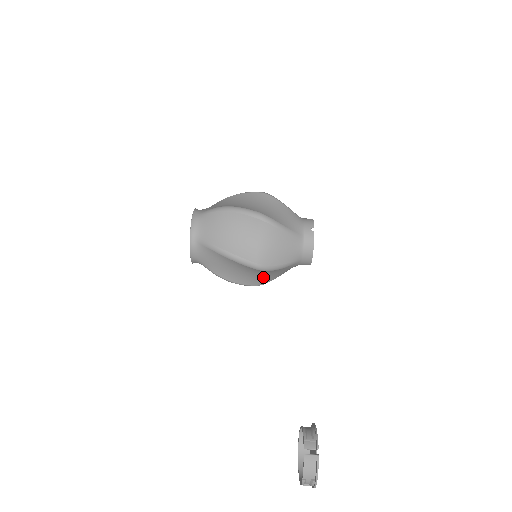
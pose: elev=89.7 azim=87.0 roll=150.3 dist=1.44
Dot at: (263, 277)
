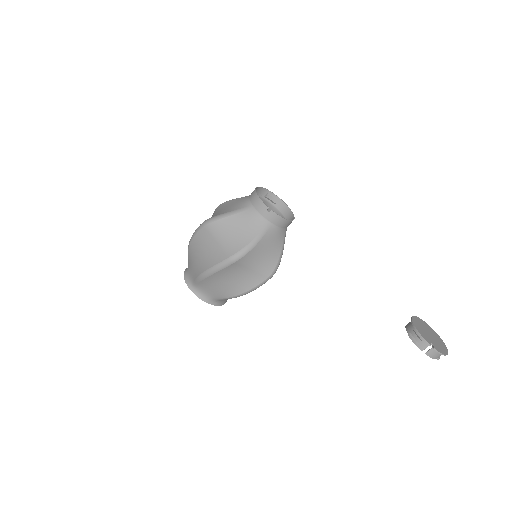
Dot at: occluded
